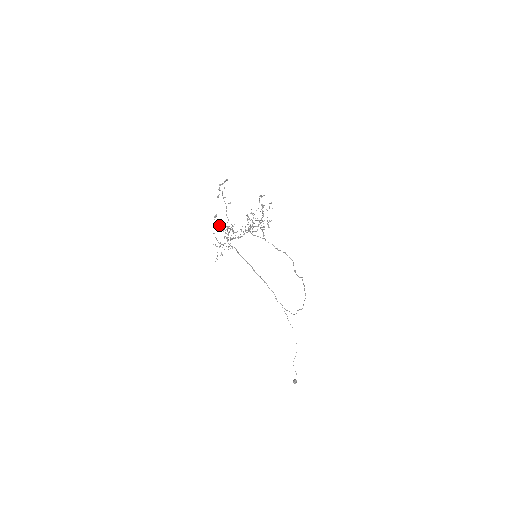
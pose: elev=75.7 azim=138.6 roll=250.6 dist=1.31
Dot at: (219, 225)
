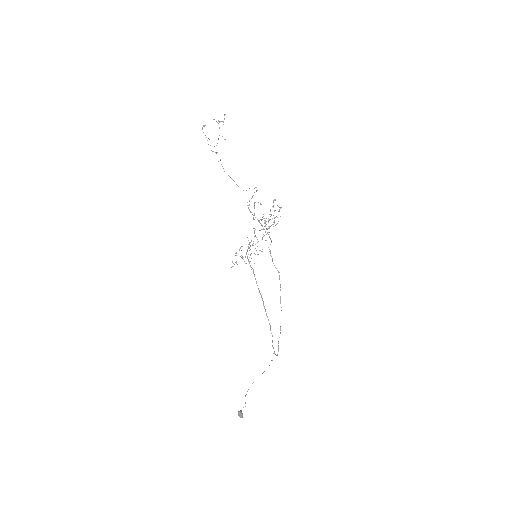
Dot at: (205, 135)
